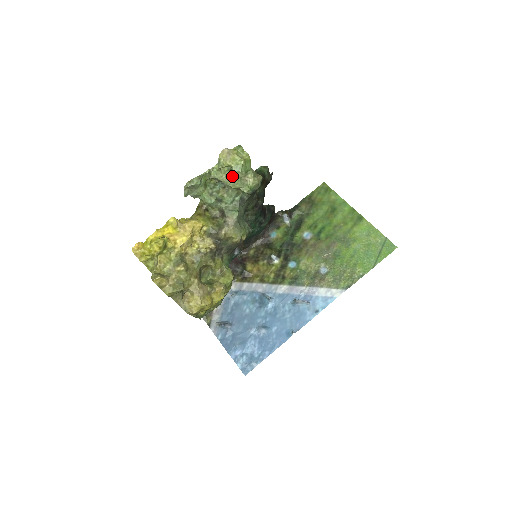
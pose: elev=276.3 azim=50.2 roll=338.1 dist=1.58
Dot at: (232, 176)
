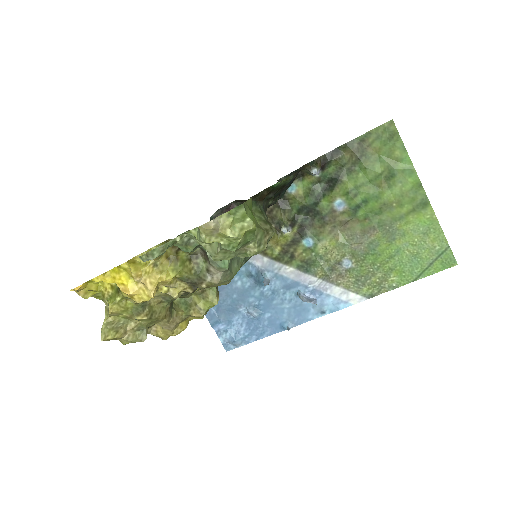
Dot at: (220, 251)
